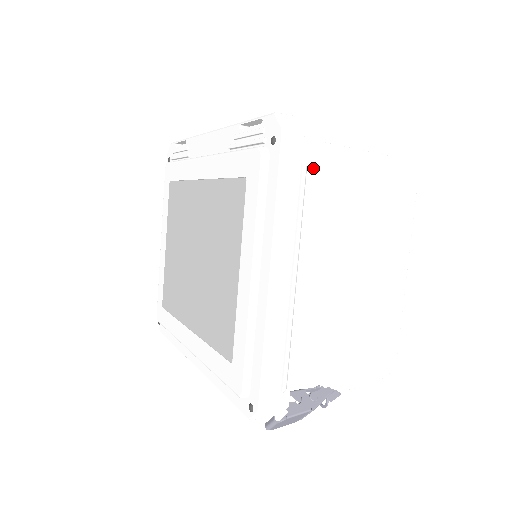
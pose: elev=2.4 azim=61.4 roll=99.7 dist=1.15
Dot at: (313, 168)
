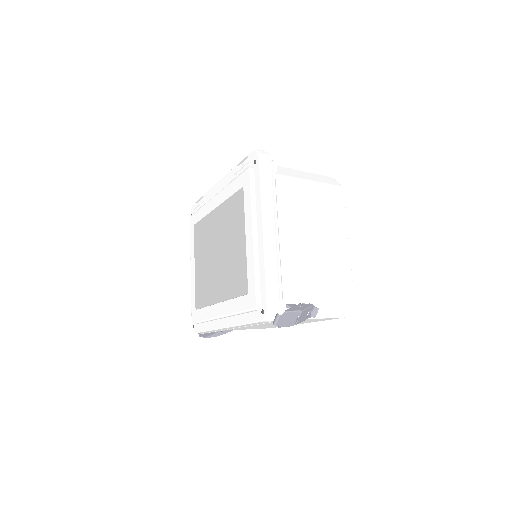
Dot at: (279, 174)
